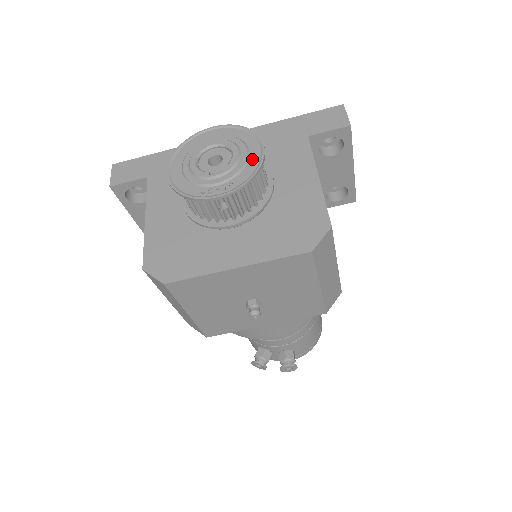
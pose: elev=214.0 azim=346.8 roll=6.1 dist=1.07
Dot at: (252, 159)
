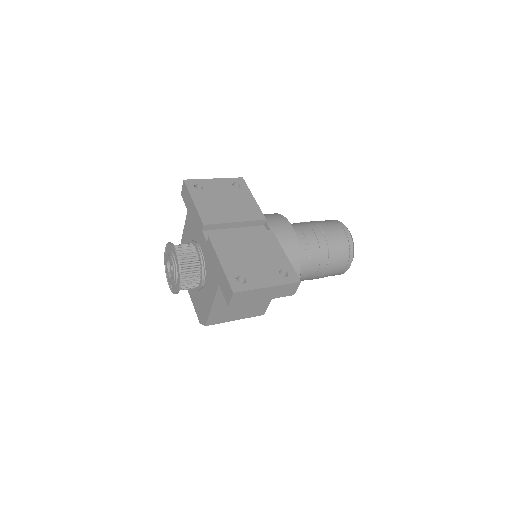
Dot at: (176, 287)
